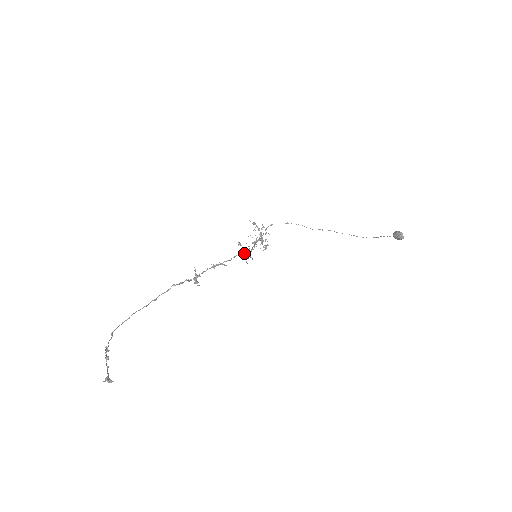
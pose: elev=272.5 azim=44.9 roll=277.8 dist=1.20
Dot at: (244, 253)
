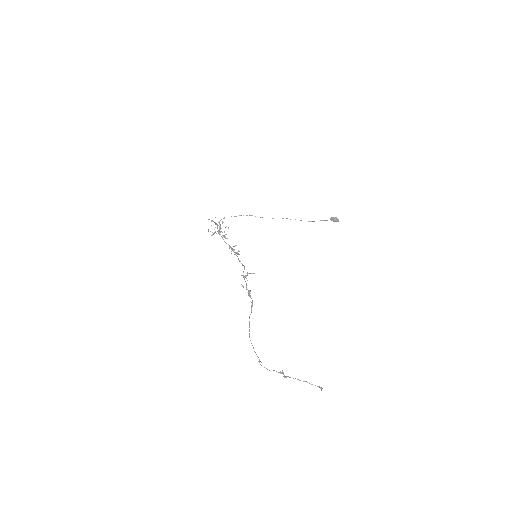
Dot at: (236, 253)
